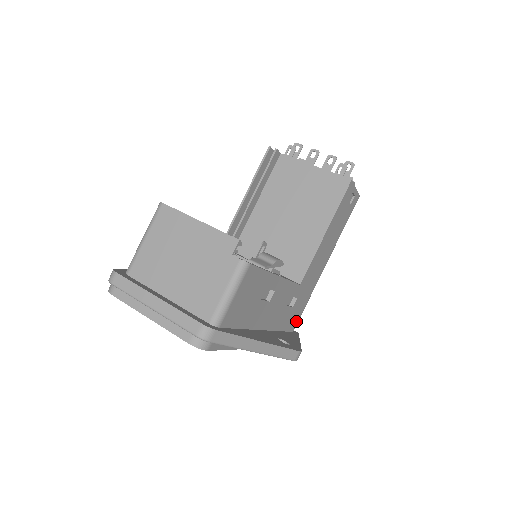
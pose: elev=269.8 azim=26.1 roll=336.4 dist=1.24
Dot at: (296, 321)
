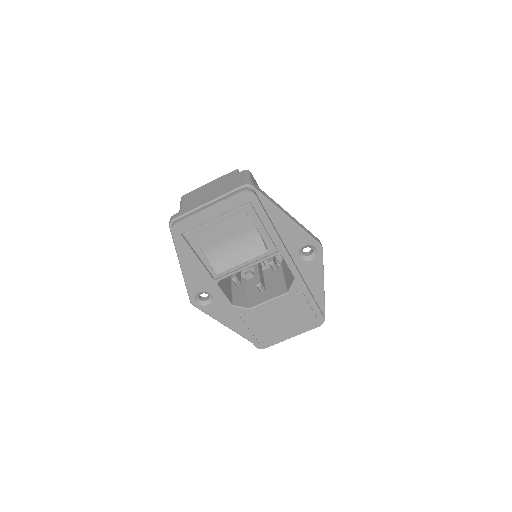
Dot at: occluded
